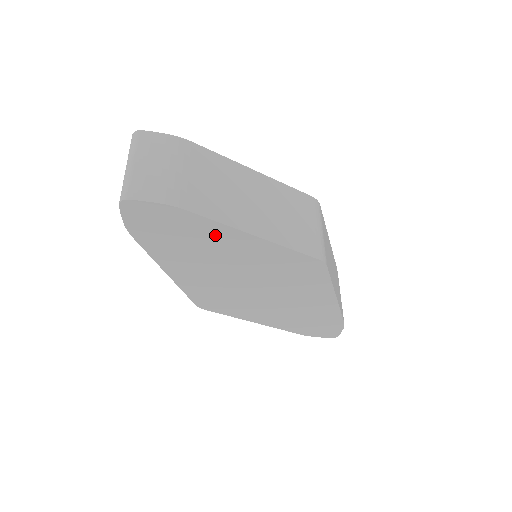
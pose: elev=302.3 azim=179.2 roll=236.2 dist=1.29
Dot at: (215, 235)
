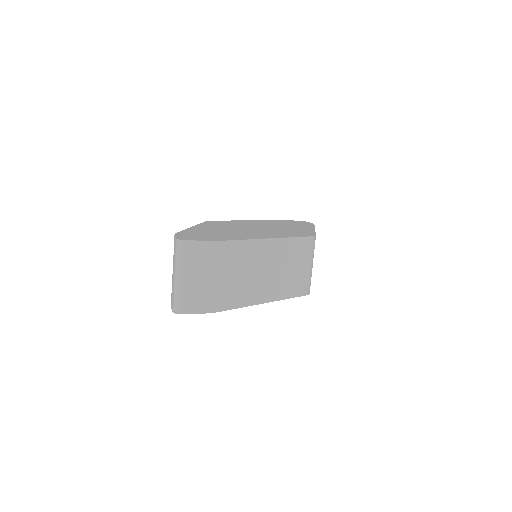
Dot at: occluded
